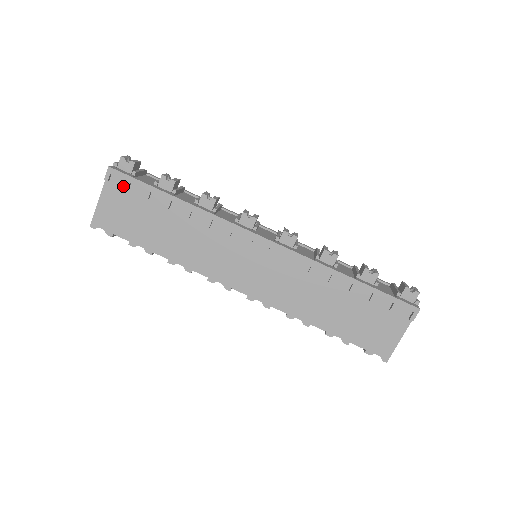
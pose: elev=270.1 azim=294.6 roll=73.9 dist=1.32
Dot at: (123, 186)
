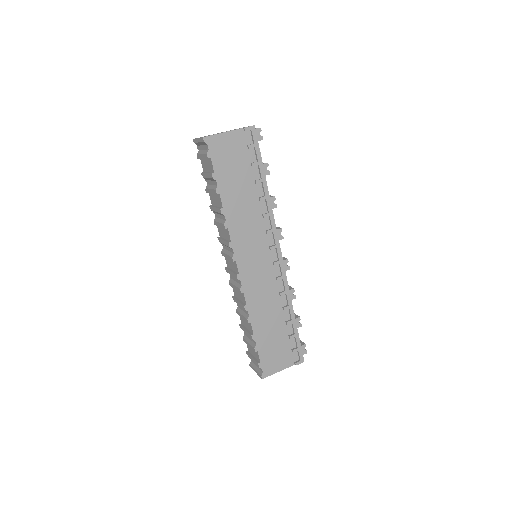
Dot at: (247, 143)
